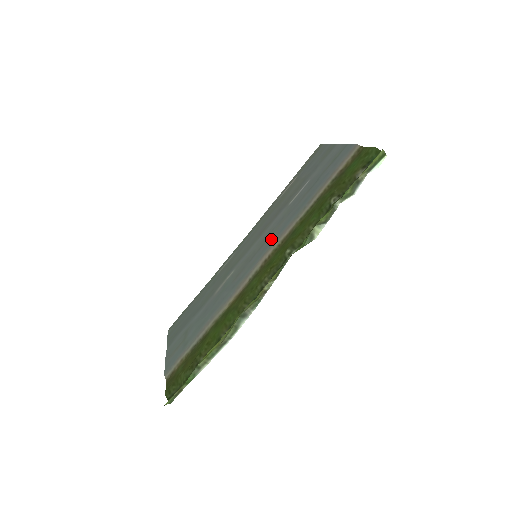
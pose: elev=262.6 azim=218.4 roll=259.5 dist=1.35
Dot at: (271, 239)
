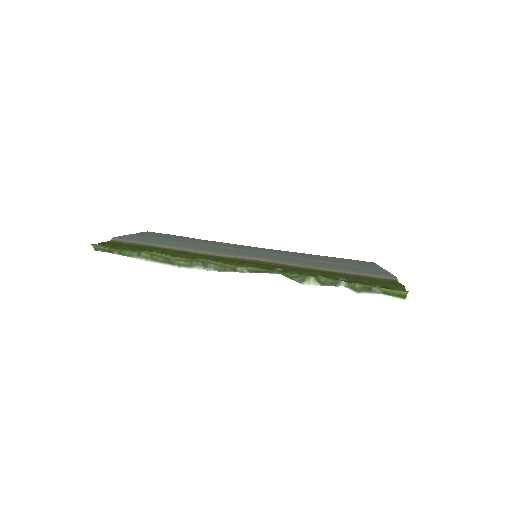
Dot at: (278, 258)
